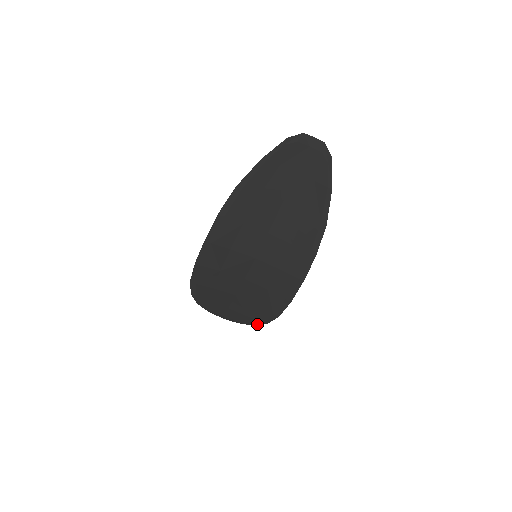
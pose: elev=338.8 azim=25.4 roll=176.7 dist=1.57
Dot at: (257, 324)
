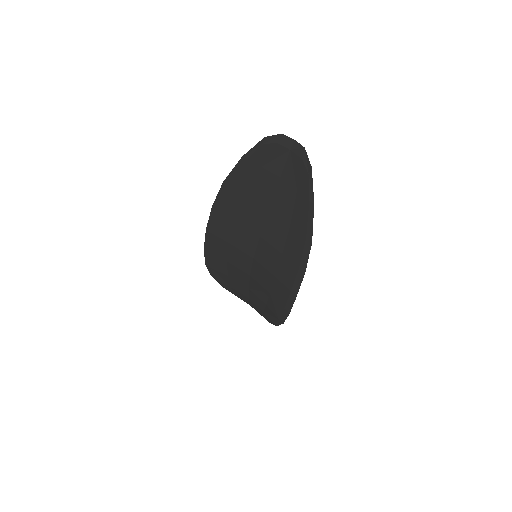
Dot at: (271, 323)
